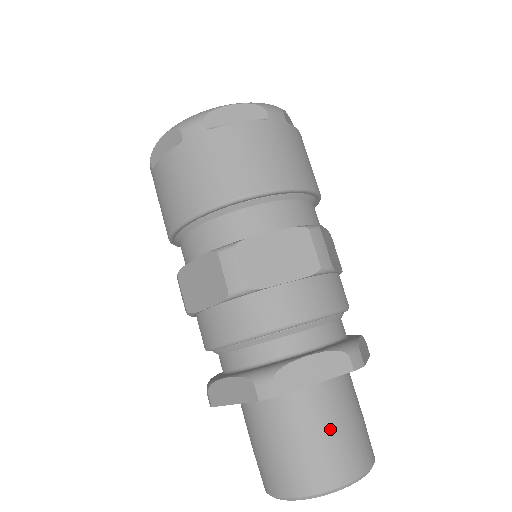
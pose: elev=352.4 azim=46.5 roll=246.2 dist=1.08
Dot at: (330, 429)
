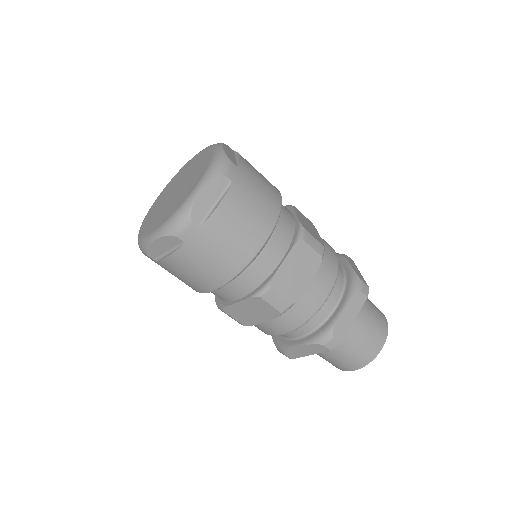
Dot at: (365, 328)
